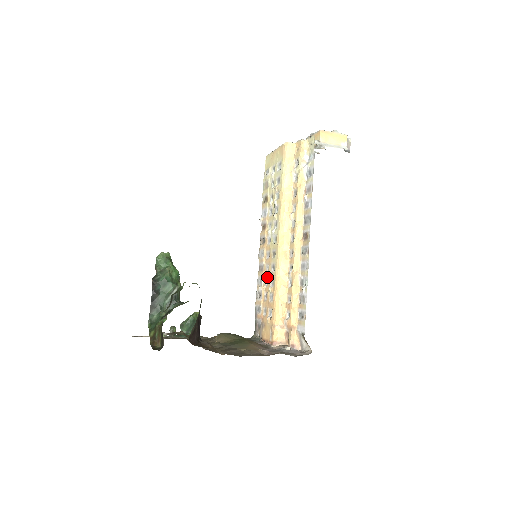
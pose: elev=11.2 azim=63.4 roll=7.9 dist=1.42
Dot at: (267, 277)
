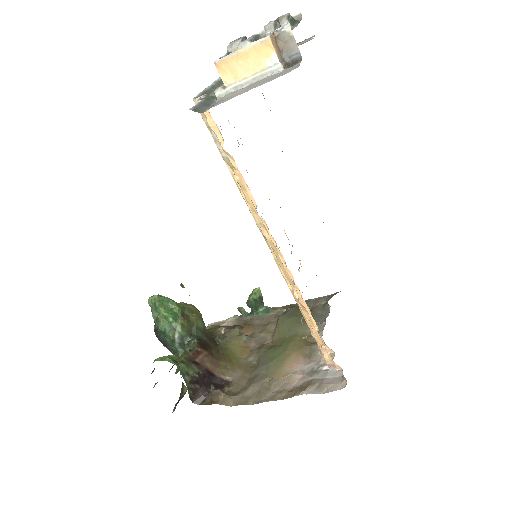
Dot at: occluded
